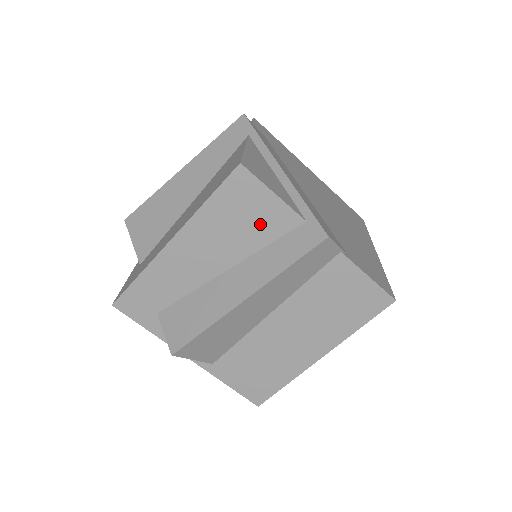
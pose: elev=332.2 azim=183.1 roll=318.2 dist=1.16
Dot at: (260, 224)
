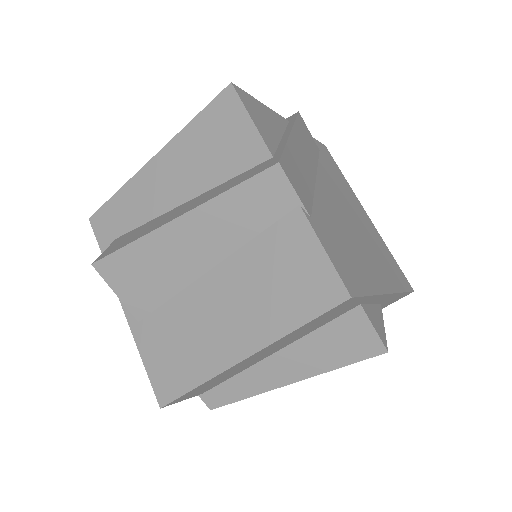
Dot at: (230, 153)
